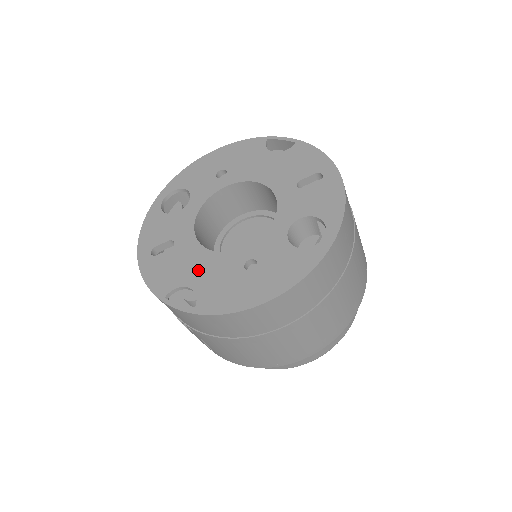
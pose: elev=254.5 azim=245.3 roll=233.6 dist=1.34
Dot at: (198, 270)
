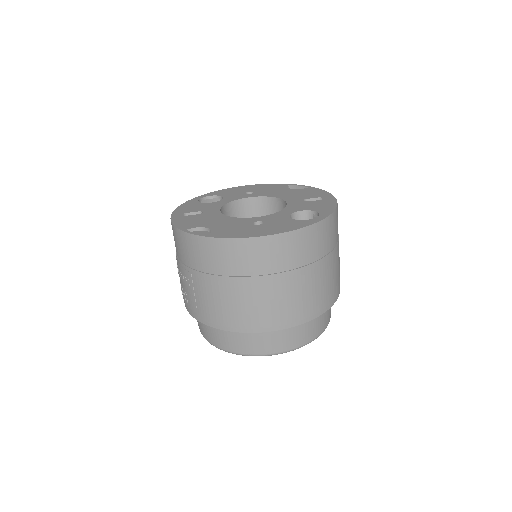
Dot at: (217, 222)
